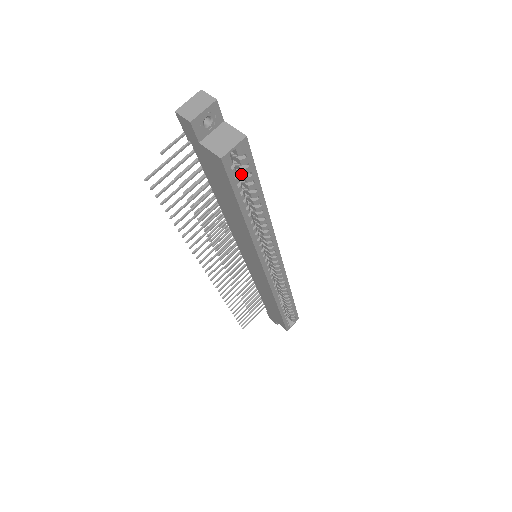
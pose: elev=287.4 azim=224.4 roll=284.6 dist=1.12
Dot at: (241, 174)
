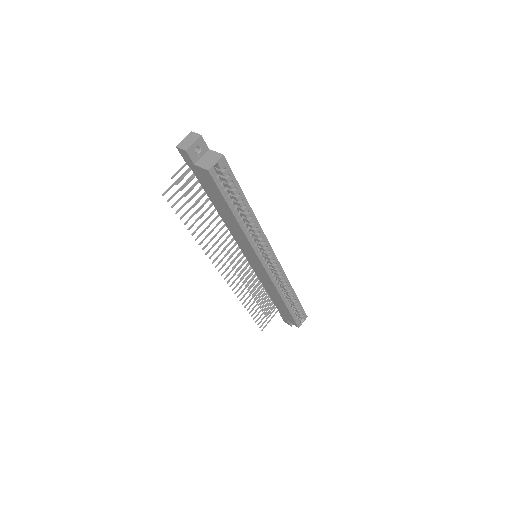
Dot at: (226, 184)
